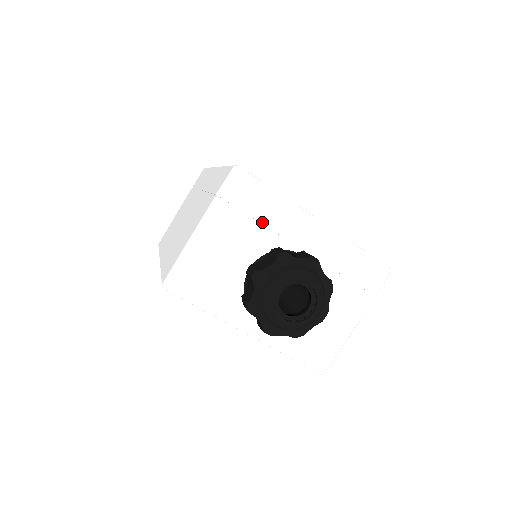
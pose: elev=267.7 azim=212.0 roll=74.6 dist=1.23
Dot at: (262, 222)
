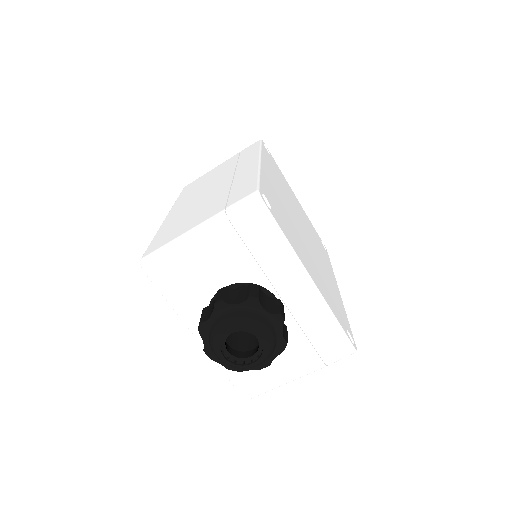
Dot at: (256, 255)
